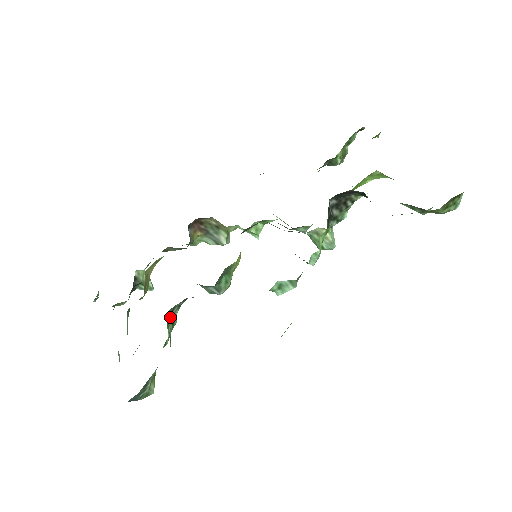
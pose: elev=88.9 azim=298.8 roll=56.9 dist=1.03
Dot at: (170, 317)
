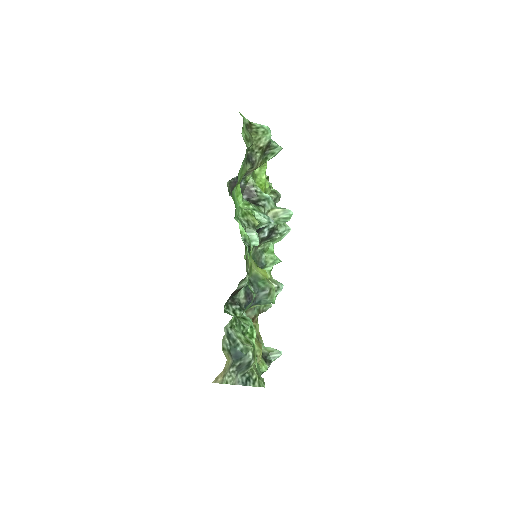
Dot at: (238, 317)
